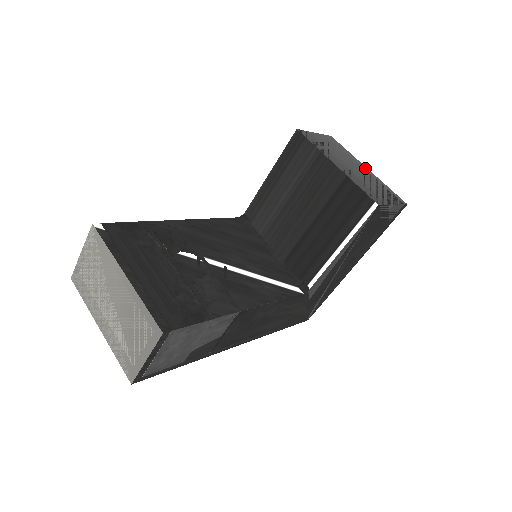
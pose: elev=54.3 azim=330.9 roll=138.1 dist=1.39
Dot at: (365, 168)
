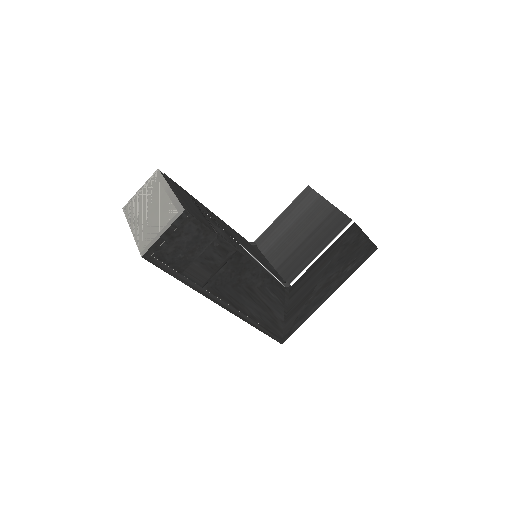
Dot at: occluded
